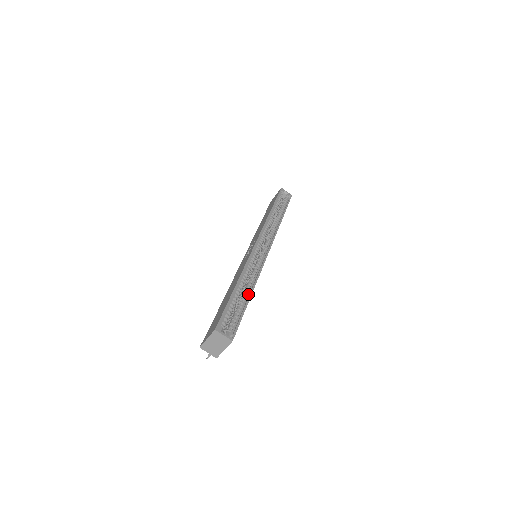
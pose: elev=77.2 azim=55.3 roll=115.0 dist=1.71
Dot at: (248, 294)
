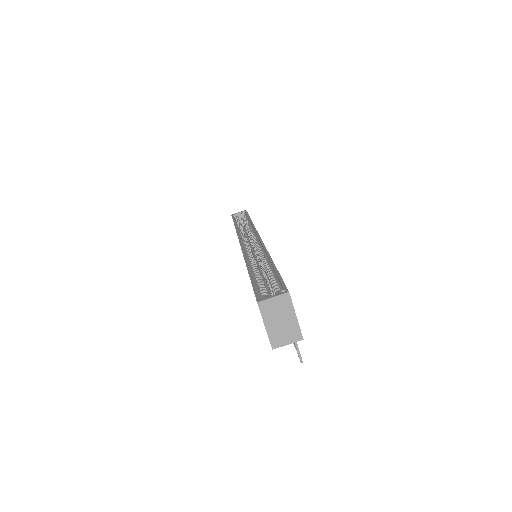
Dot at: (269, 264)
